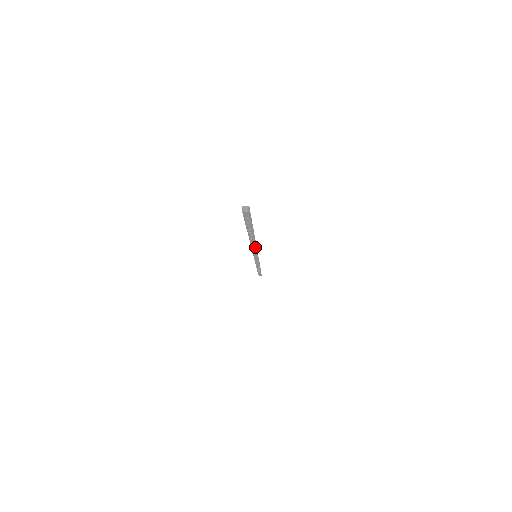
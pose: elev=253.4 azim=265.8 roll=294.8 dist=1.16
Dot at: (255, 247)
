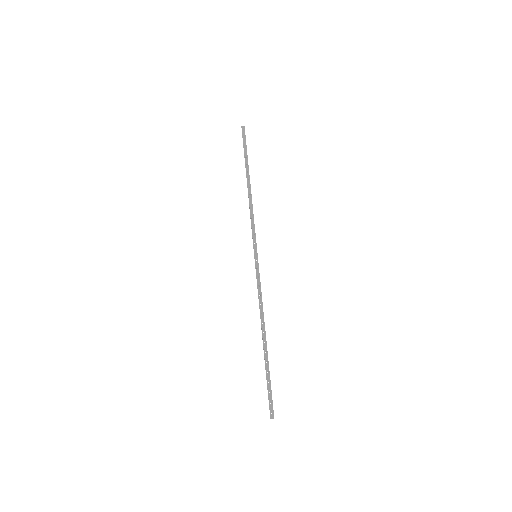
Dot at: (252, 210)
